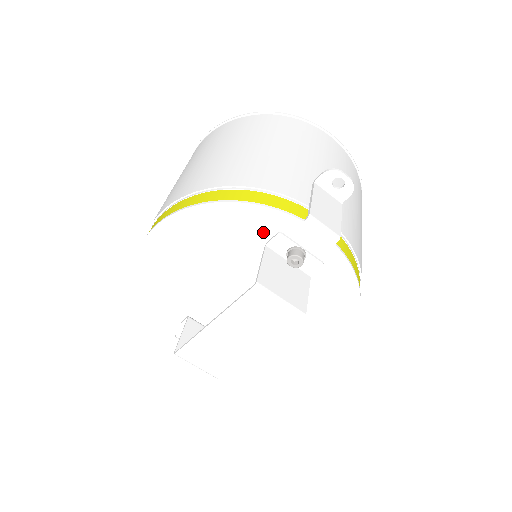
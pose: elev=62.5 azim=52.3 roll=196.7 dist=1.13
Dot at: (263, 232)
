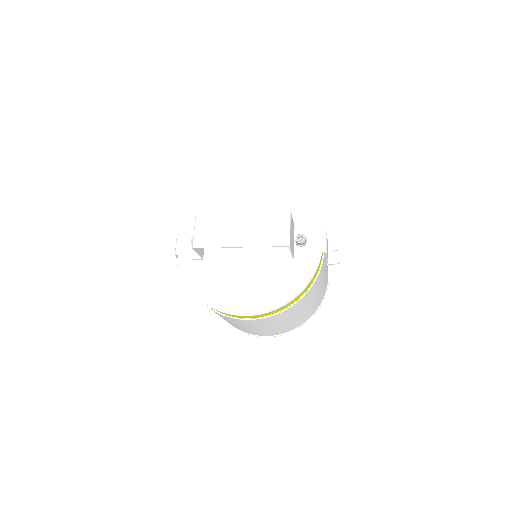
Dot at: (300, 219)
